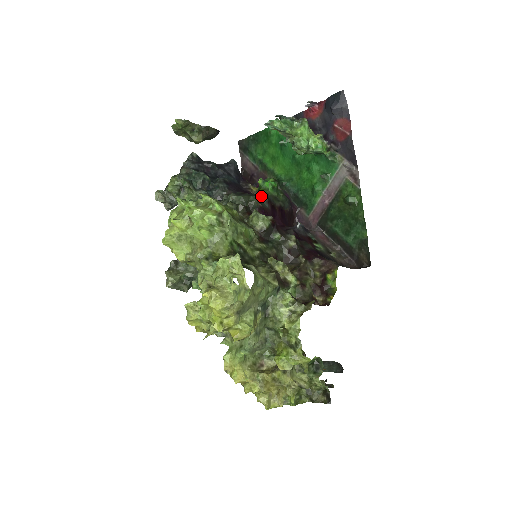
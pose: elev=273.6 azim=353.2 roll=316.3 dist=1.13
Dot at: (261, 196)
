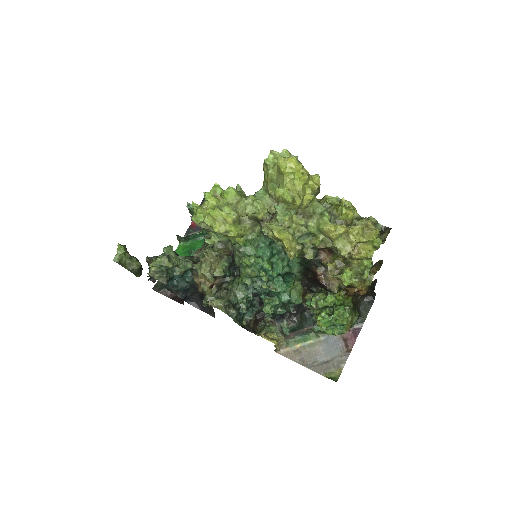
Dot at: occluded
